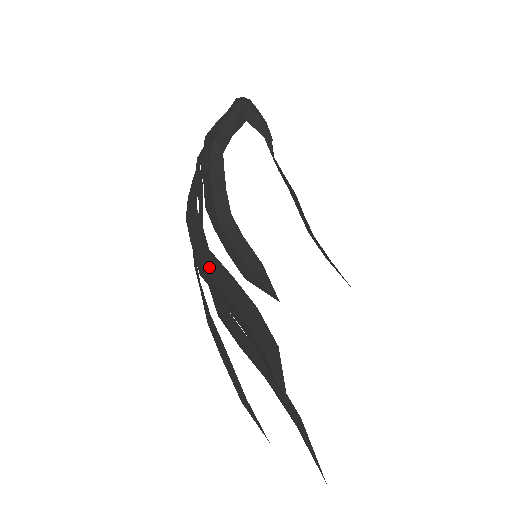
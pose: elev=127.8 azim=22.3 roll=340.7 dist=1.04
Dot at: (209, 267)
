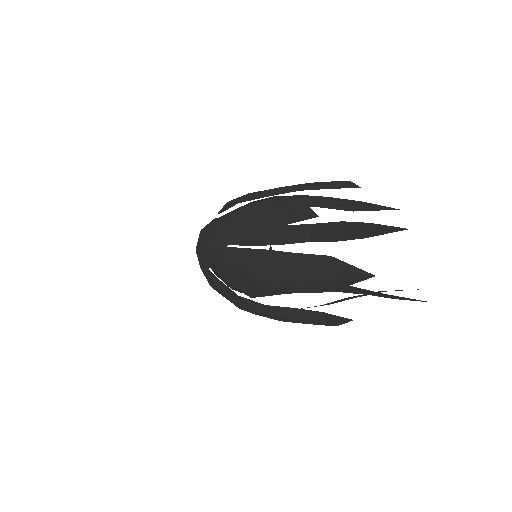
Dot at: occluded
